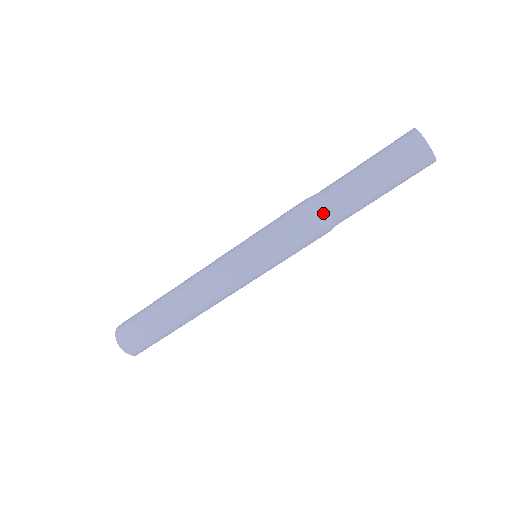
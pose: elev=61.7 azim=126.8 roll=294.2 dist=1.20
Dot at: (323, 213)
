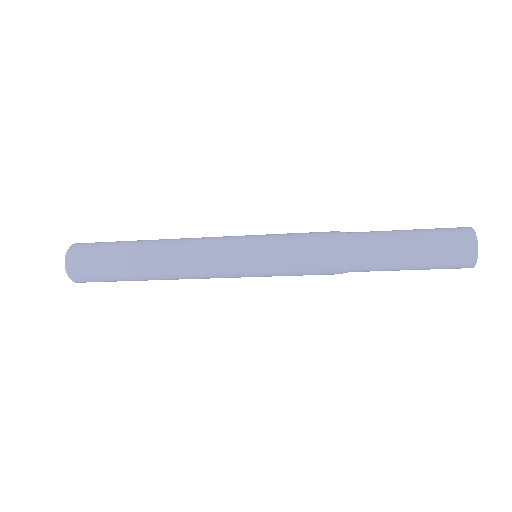
Dot at: (347, 272)
